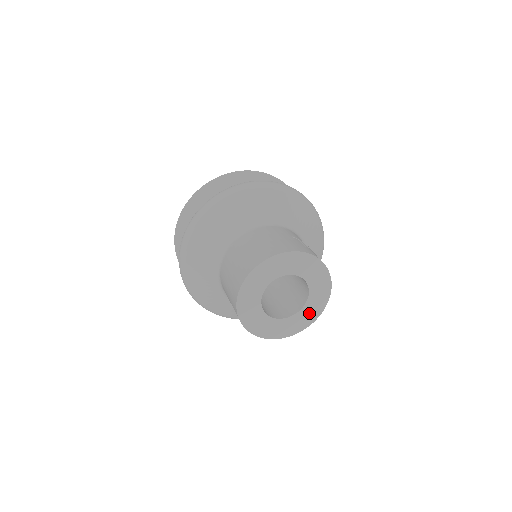
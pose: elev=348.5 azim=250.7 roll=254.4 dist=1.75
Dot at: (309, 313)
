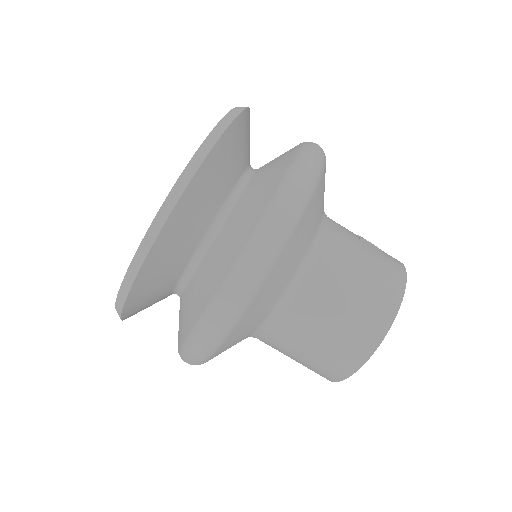
Dot at: occluded
